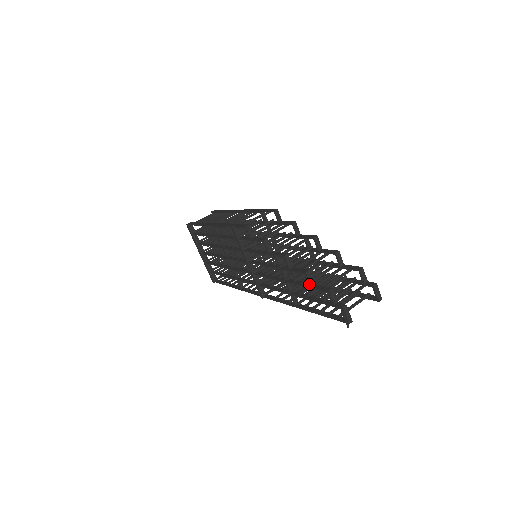
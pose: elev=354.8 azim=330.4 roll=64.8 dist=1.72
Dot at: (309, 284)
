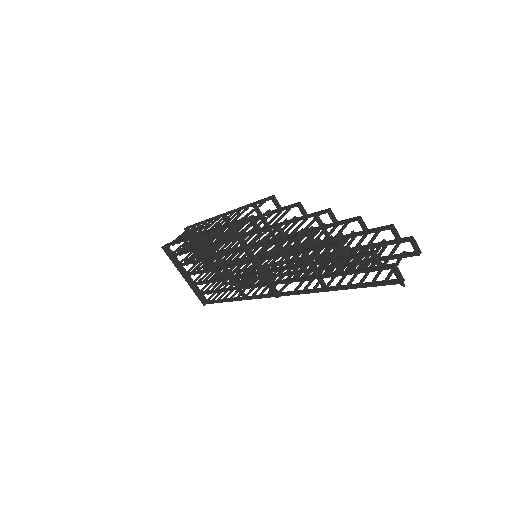
Dot at: (344, 256)
